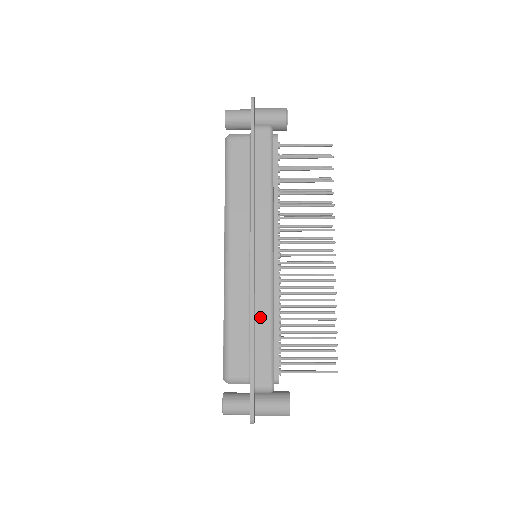
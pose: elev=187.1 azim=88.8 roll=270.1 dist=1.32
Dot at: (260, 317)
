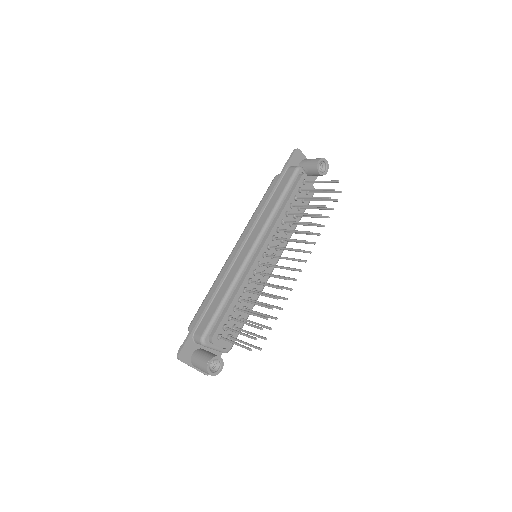
Dot at: (223, 288)
